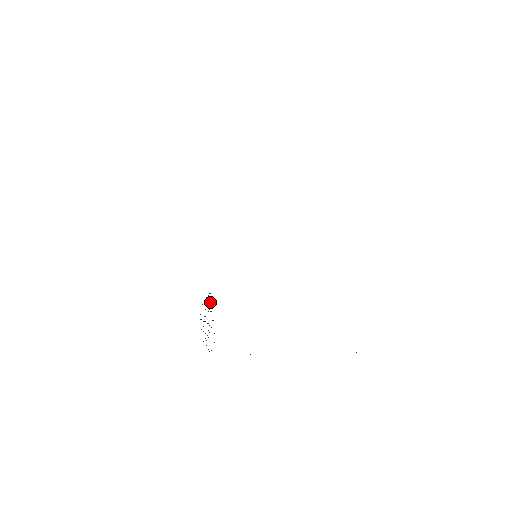
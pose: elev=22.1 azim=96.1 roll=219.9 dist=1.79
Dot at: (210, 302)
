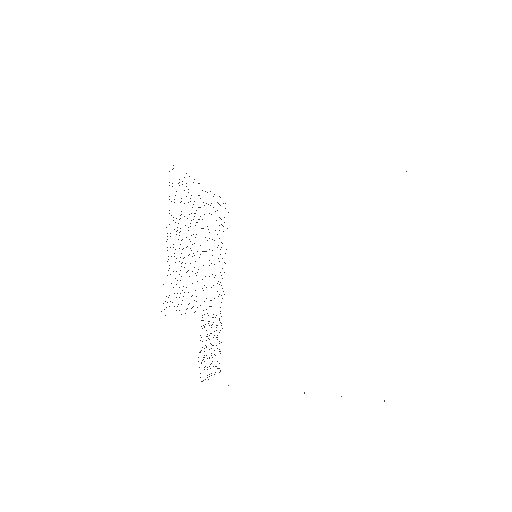
Dot at: occluded
